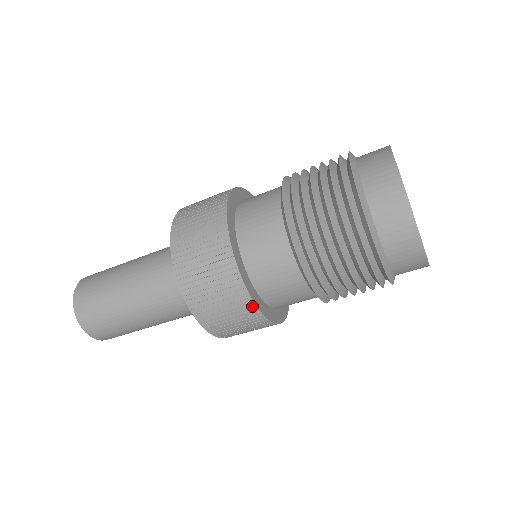
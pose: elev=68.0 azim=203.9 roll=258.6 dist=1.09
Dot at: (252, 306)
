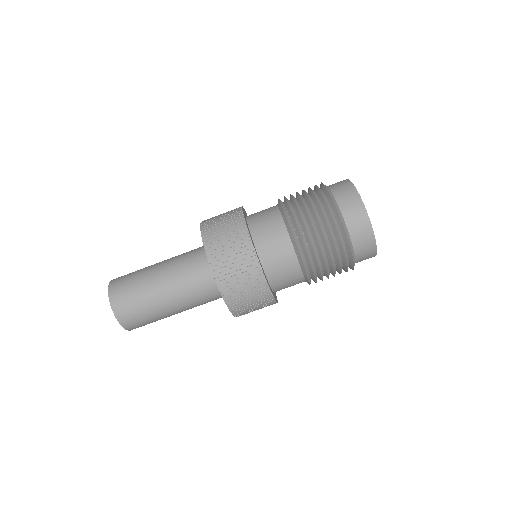
Dot at: (249, 241)
